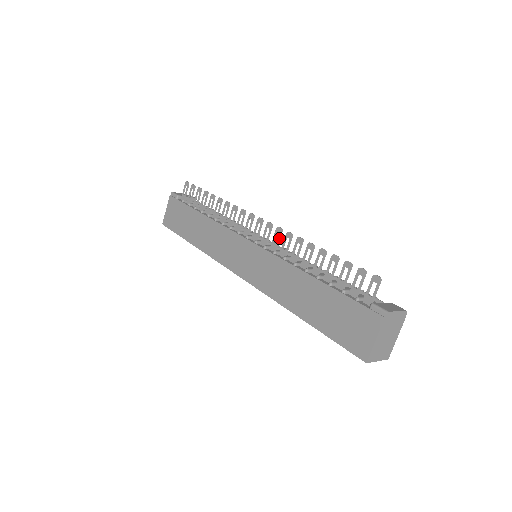
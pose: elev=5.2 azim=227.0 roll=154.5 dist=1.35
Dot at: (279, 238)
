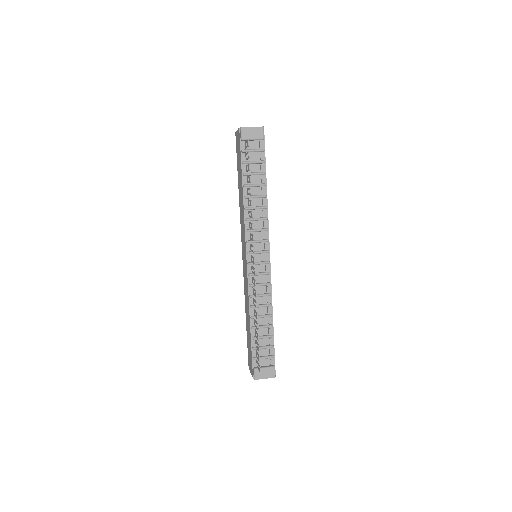
Dot at: (254, 285)
